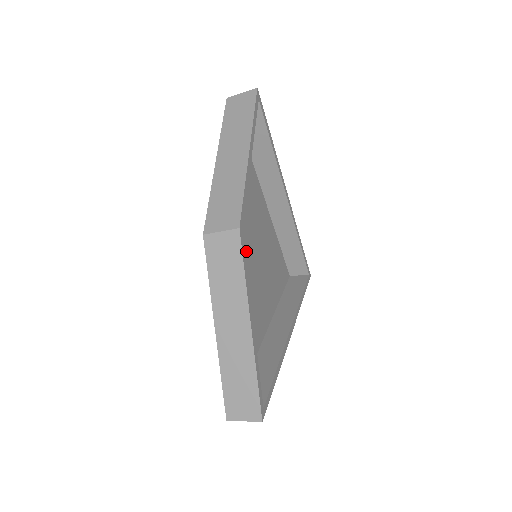
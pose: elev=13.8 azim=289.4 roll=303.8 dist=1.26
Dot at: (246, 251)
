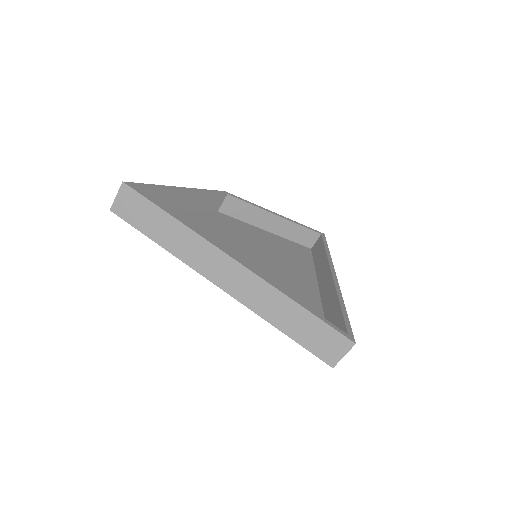
Dot at: (247, 249)
